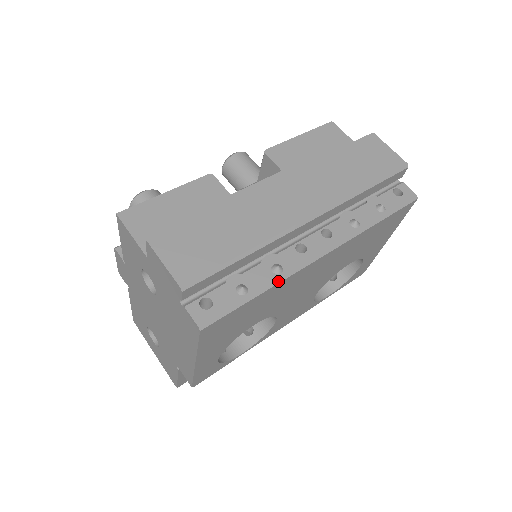
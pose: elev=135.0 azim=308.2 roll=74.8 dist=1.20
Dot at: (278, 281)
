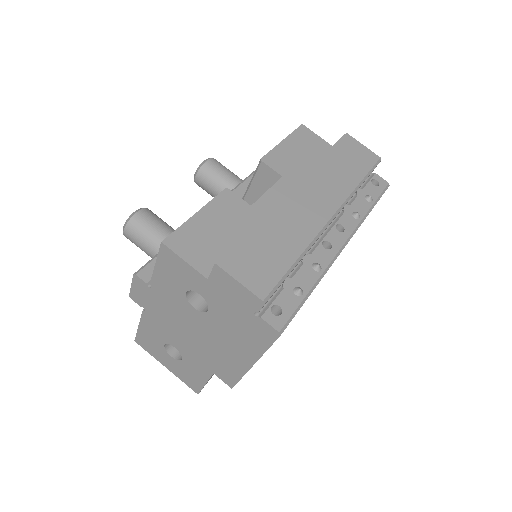
Dot at: (321, 277)
